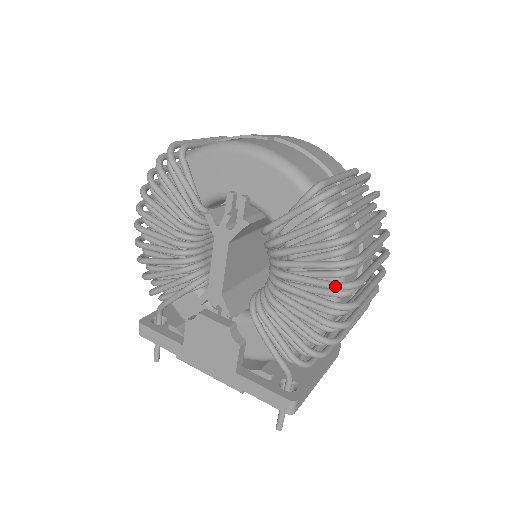
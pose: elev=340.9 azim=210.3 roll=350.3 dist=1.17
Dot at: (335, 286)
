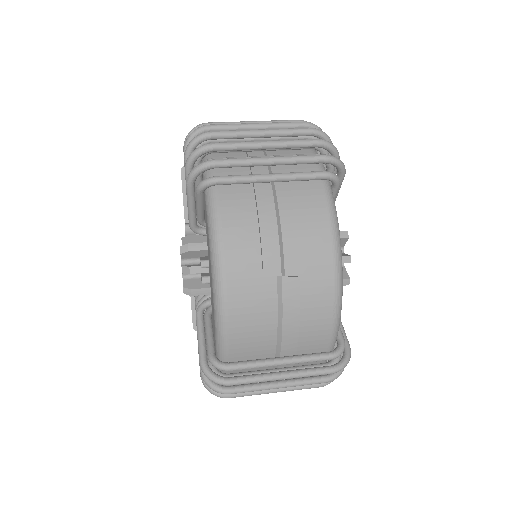
Dot at: occluded
